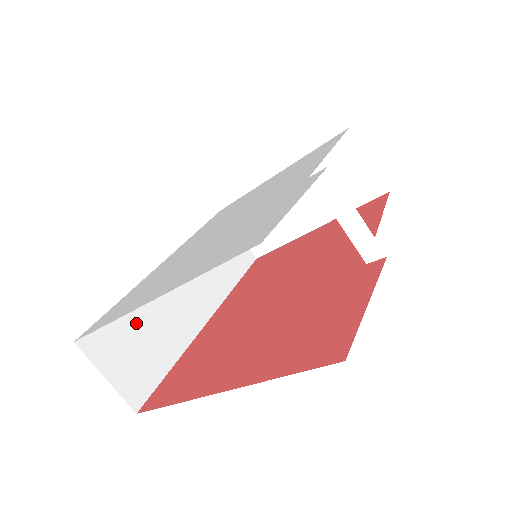
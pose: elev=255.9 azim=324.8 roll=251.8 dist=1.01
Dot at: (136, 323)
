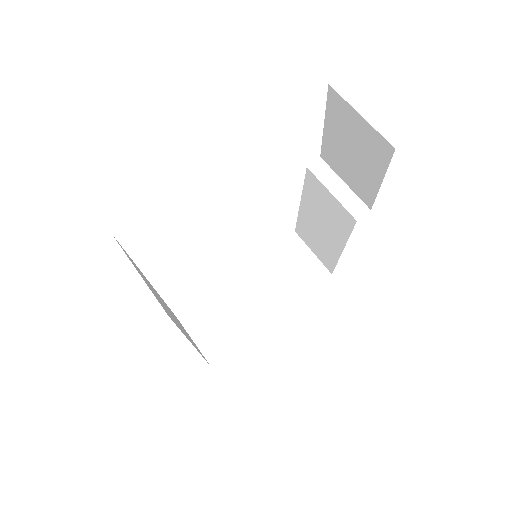
Dot at: (147, 282)
